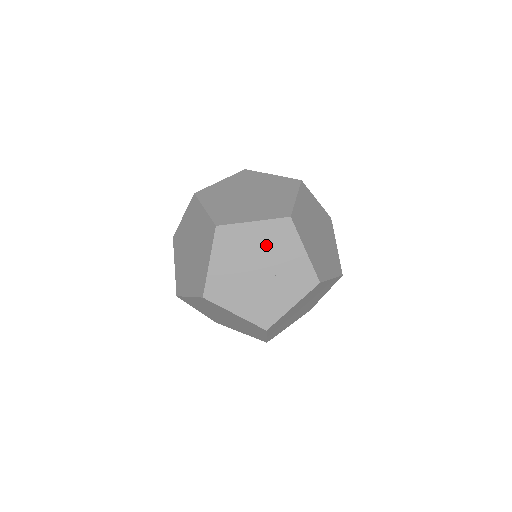
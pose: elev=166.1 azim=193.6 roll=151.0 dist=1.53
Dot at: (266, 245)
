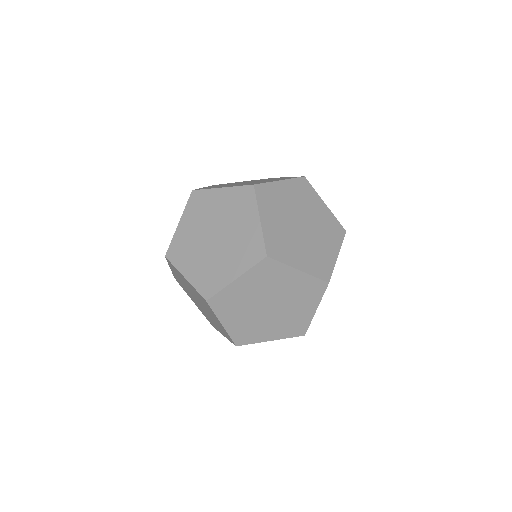
Dot at: (197, 296)
